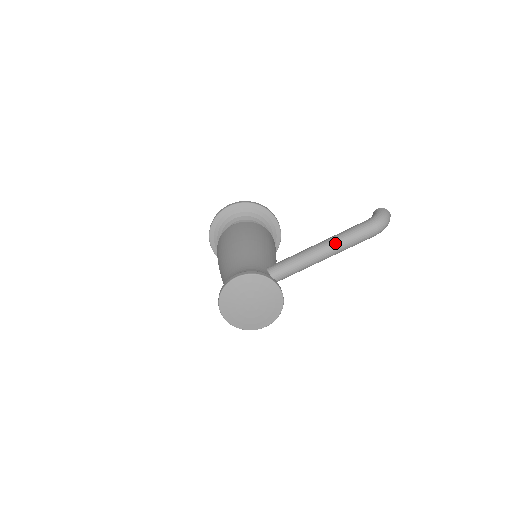
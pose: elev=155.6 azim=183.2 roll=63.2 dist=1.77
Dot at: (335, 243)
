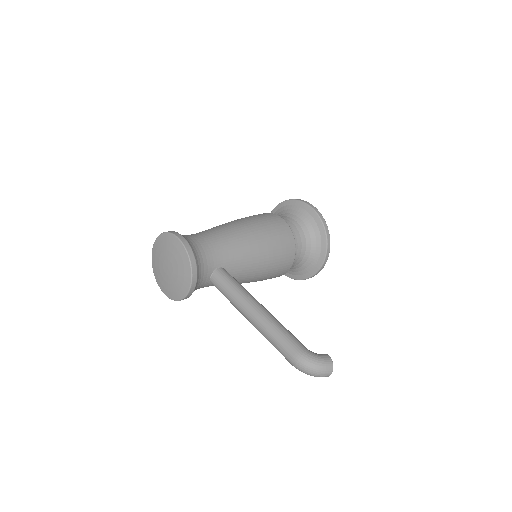
Dot at: (265, 323)
